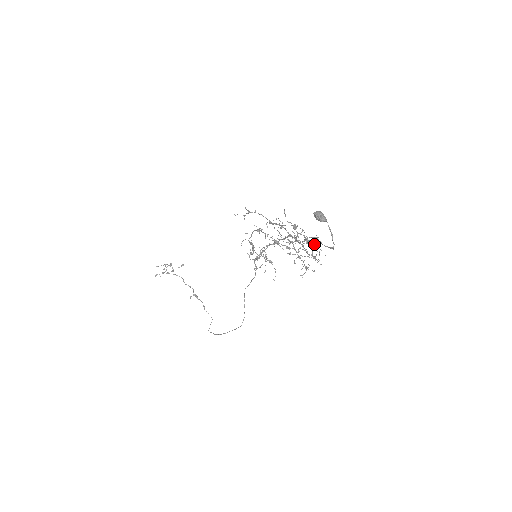
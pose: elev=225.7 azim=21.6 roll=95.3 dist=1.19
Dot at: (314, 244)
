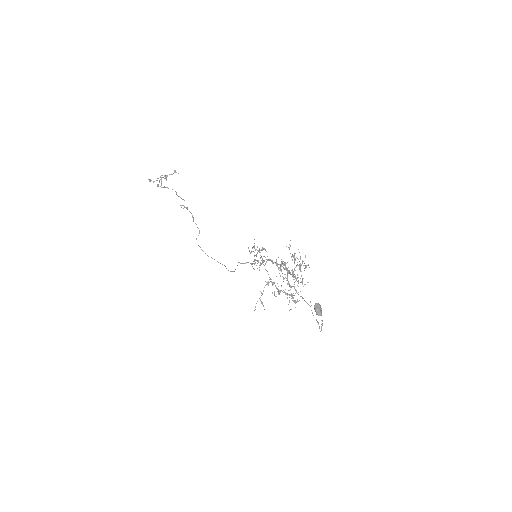
Dot at: (305, 266)
